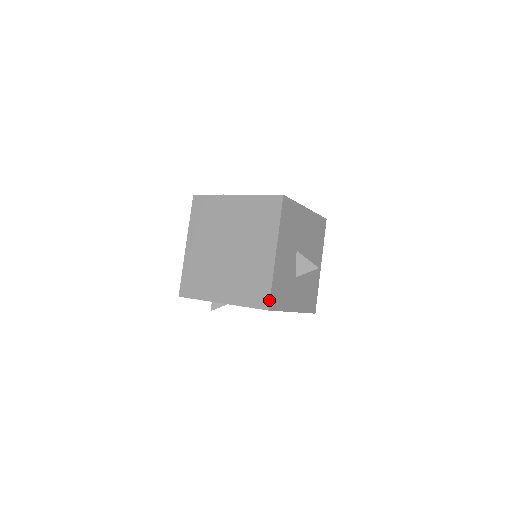
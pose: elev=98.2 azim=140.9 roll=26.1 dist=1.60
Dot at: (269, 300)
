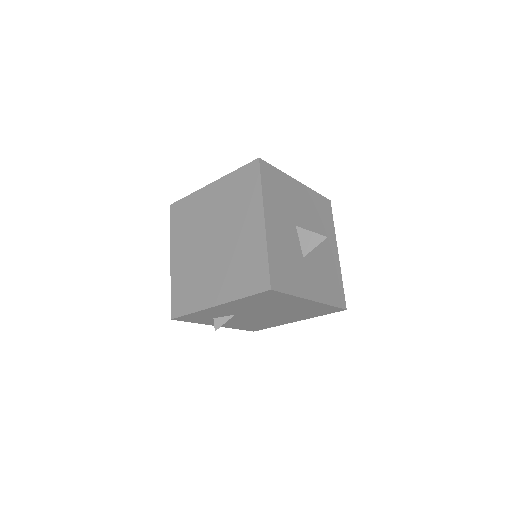
Dot at: (269, 277)
